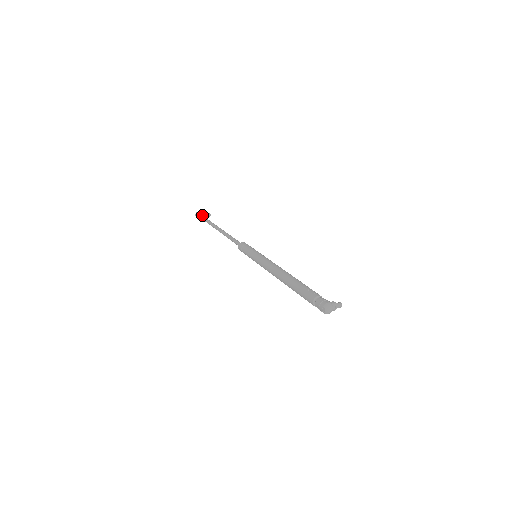
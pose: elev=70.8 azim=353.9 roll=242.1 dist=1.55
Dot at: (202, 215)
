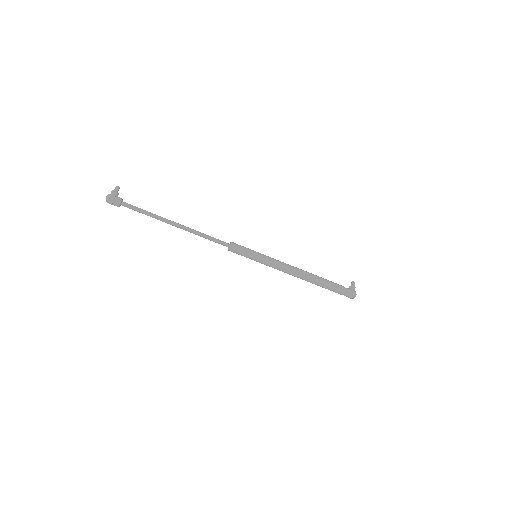
Dot at: (121, 202)
